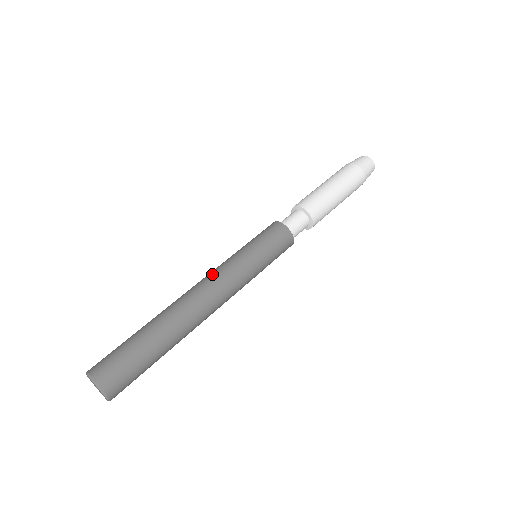
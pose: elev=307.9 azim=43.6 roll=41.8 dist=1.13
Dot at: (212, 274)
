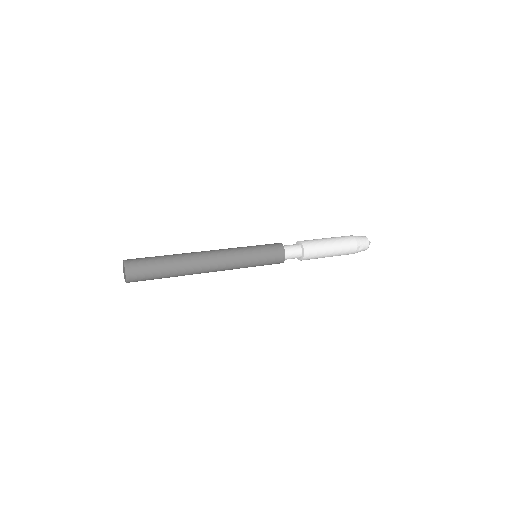
Dot at: occluded
